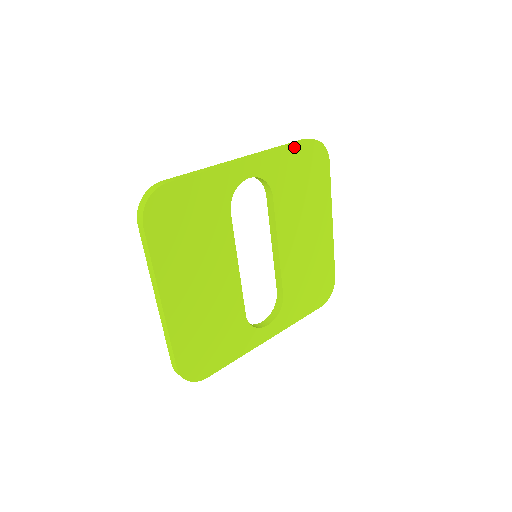
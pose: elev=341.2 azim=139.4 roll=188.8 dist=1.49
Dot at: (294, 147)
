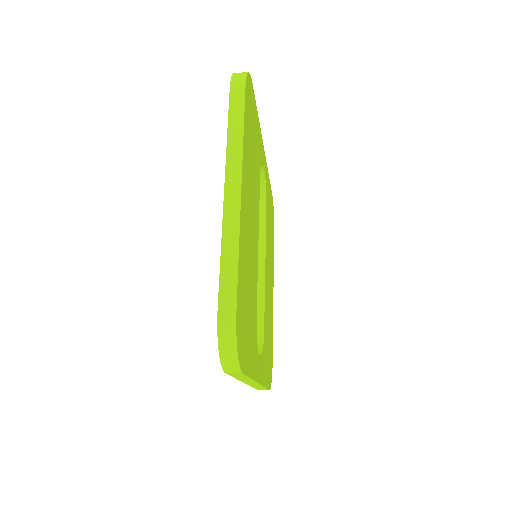
Dot at: (270, 186)
